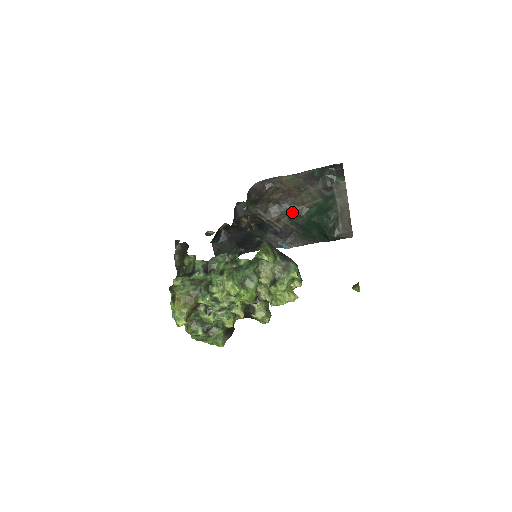
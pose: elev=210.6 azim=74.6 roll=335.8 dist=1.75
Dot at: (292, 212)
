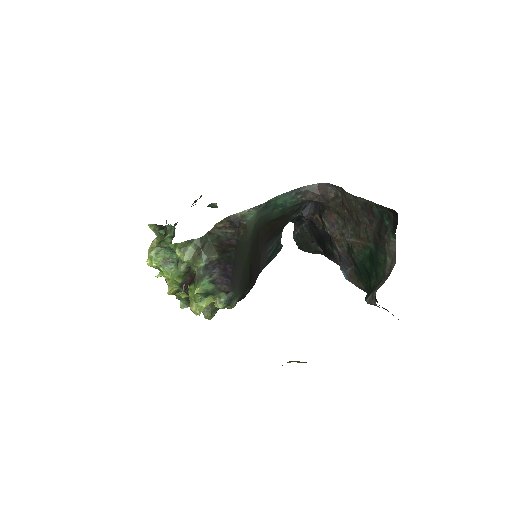
Dot at: (349, 240)
